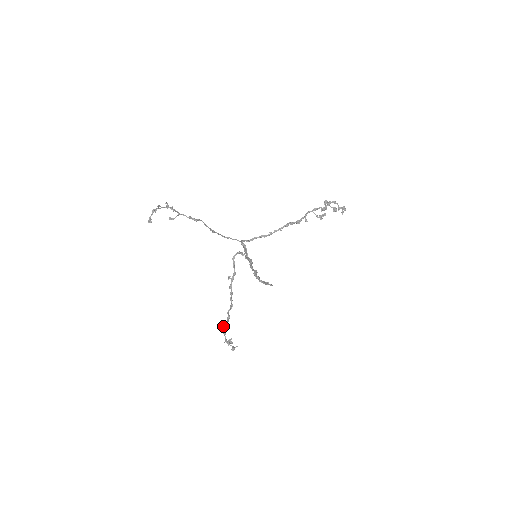
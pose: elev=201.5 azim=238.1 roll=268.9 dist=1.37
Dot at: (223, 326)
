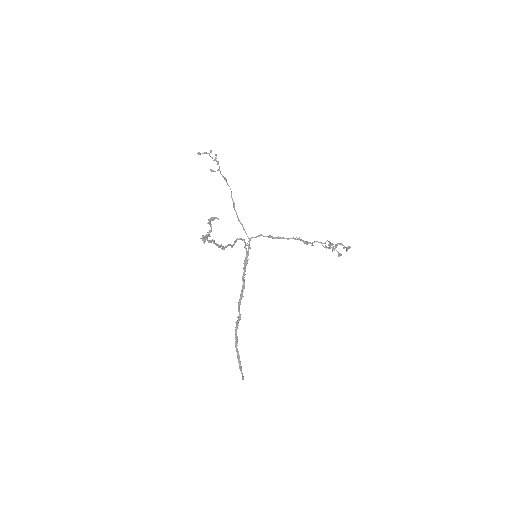
Dot at: occluded
